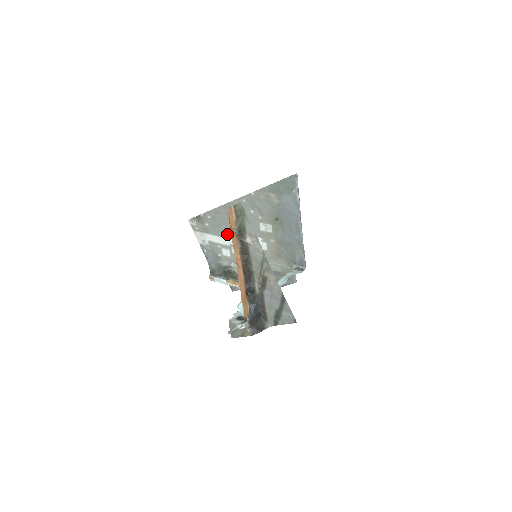
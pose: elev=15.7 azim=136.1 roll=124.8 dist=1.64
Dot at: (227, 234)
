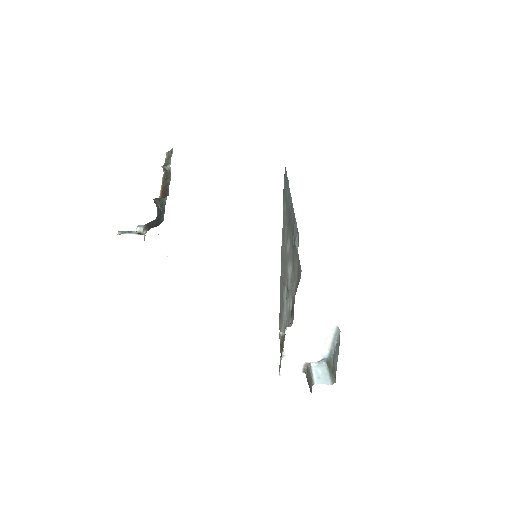
Dot at: (284, 299)
